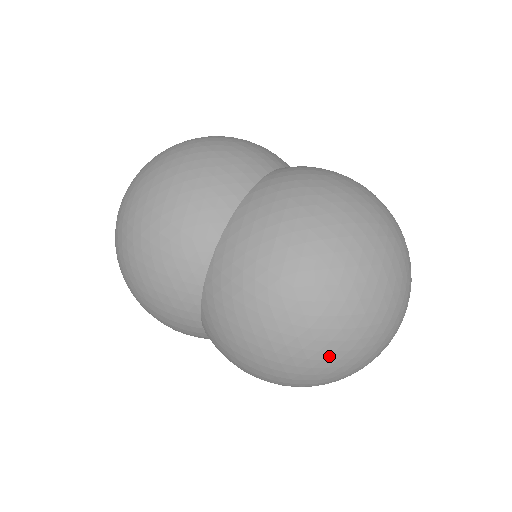
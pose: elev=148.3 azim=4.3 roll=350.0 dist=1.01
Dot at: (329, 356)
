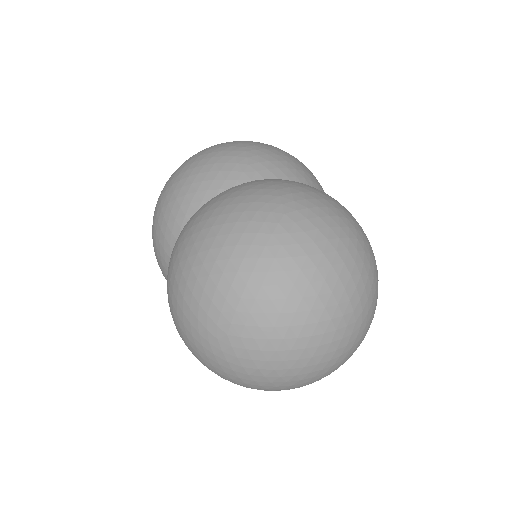
Dot at: (254, 286)
